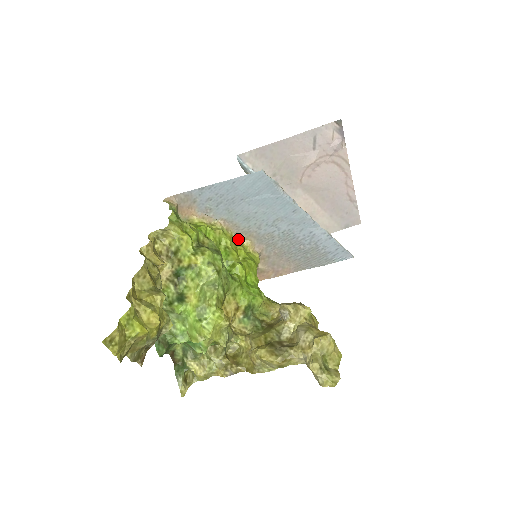
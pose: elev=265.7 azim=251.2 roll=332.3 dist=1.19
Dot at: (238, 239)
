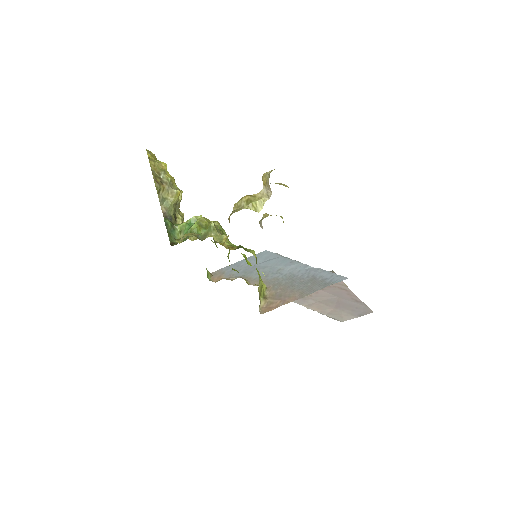
Dot at: occluded
